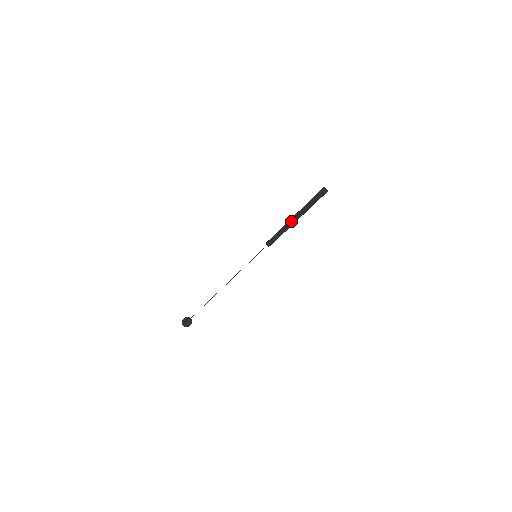
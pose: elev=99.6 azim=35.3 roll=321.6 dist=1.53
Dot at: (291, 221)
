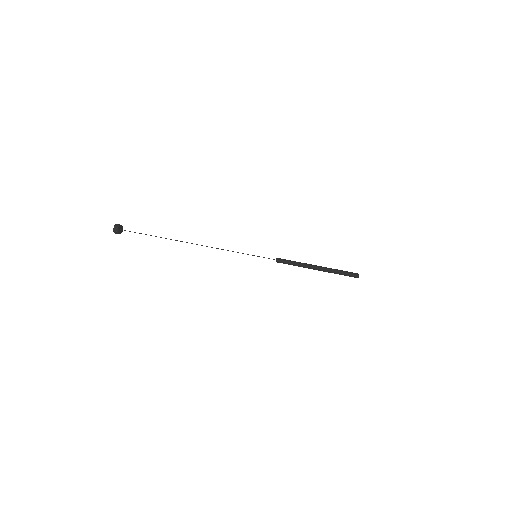
Dot at: (315, 265)
